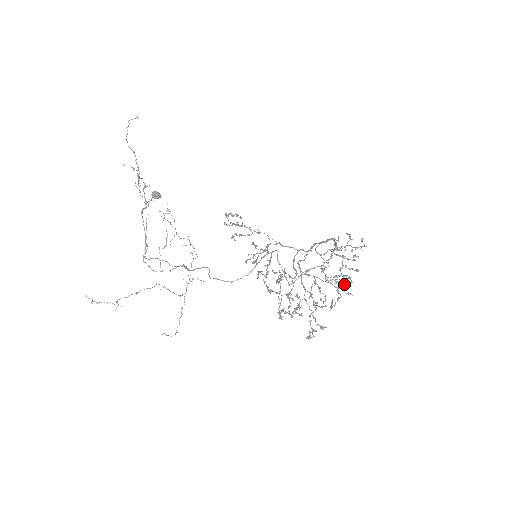
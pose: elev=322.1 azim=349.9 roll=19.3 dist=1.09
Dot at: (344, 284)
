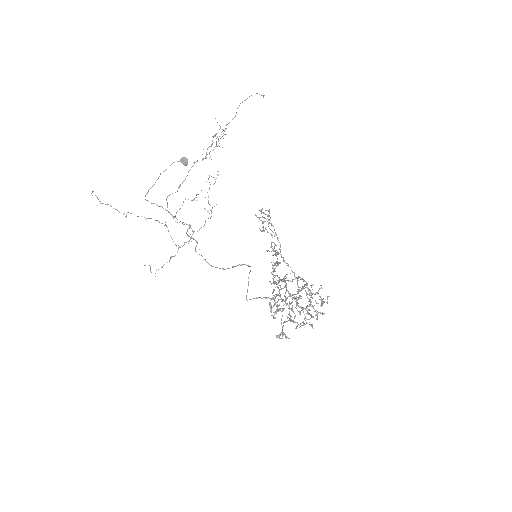
Dot at: (313, 316)
